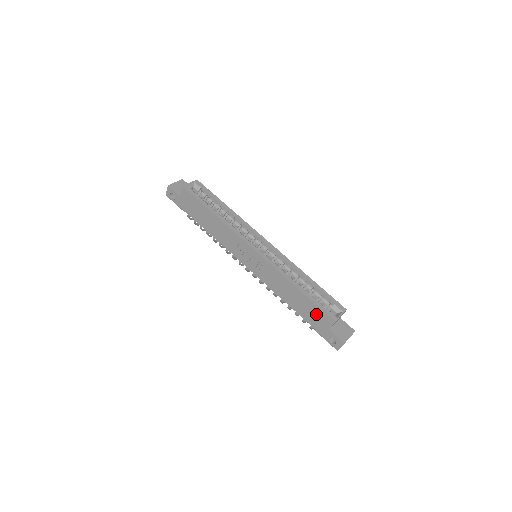
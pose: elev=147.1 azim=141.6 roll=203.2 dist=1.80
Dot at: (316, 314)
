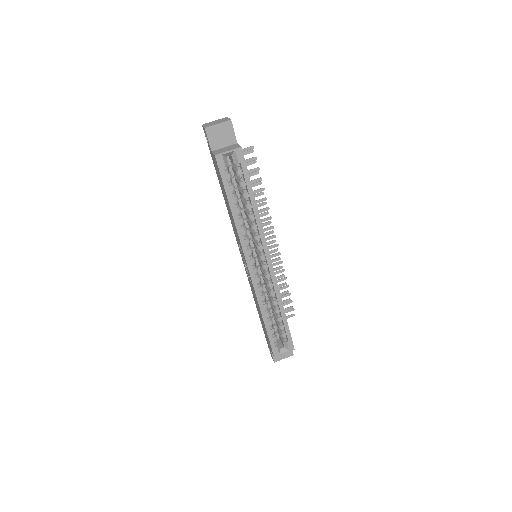
Dot at: (267, 338)
